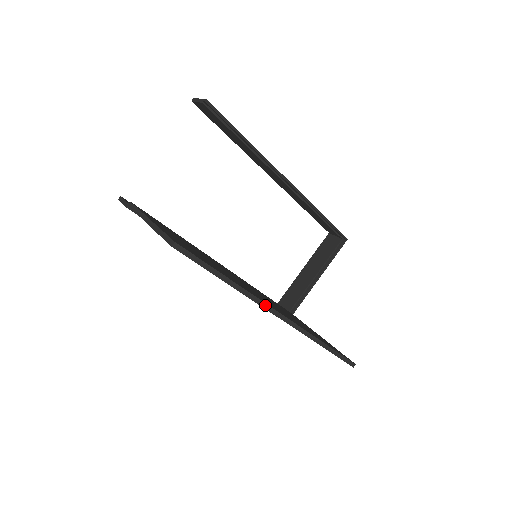
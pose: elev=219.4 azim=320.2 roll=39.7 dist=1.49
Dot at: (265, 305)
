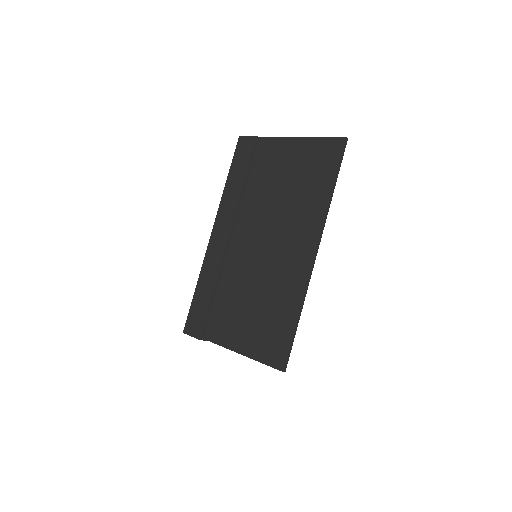
Dot at: (322, 231)
